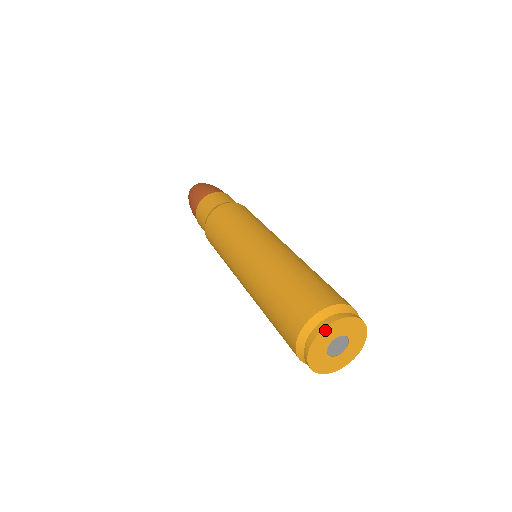
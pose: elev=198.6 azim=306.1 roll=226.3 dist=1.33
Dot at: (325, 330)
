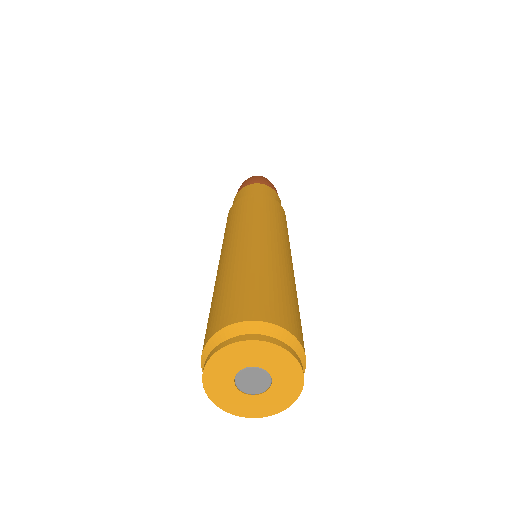
Dot at: (213, 360)
